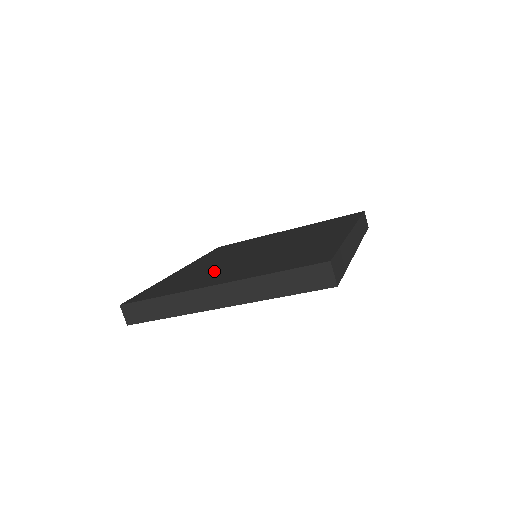
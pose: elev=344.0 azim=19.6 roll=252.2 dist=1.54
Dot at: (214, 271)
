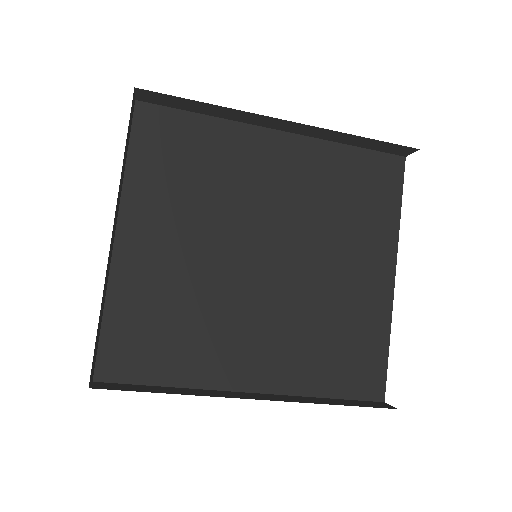
Dot at: (191, 286)
